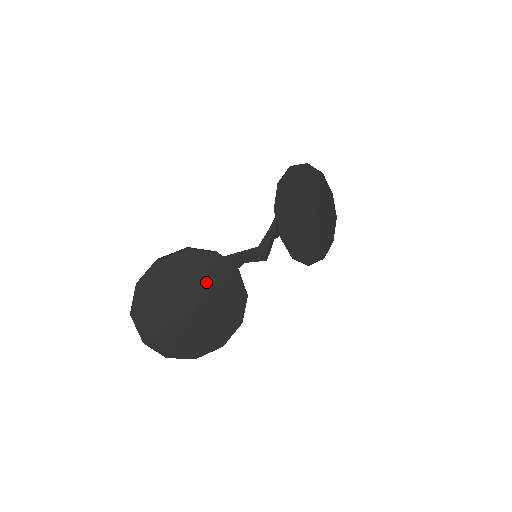
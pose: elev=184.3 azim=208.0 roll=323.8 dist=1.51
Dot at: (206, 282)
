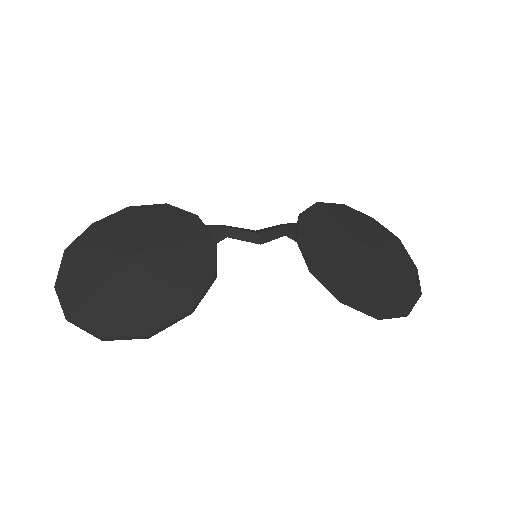
Dot at: (166, 236)
